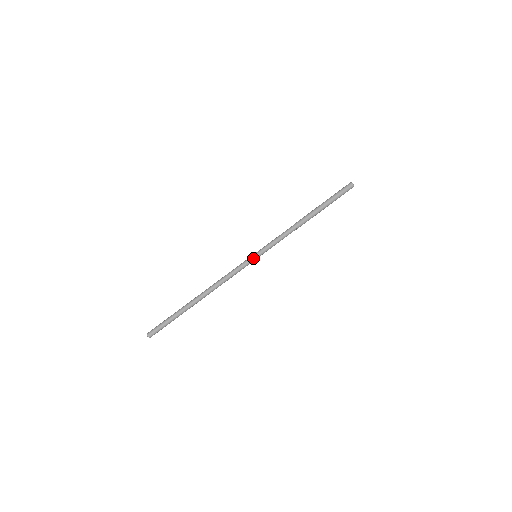
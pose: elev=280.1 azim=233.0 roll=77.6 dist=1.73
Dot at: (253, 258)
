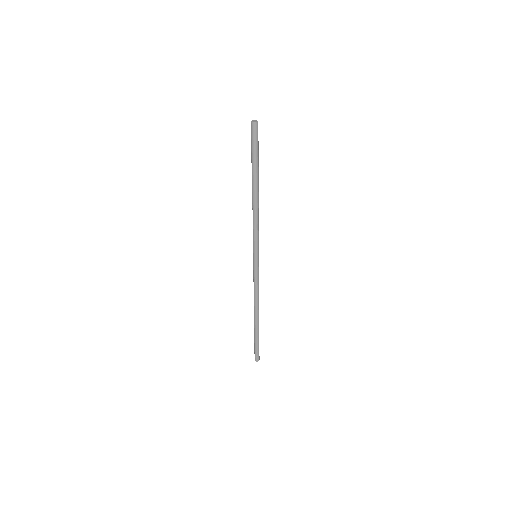
Dot at: (257, 261)
